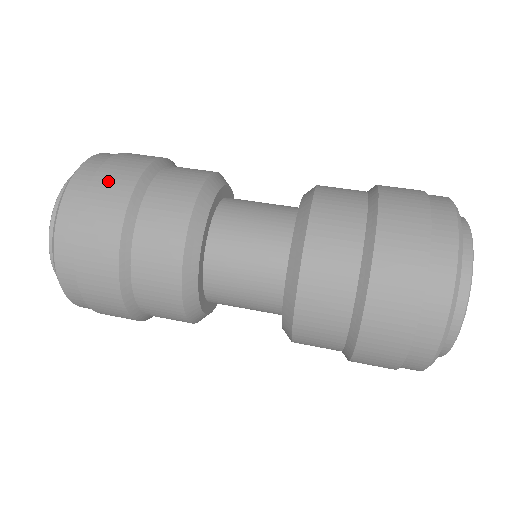
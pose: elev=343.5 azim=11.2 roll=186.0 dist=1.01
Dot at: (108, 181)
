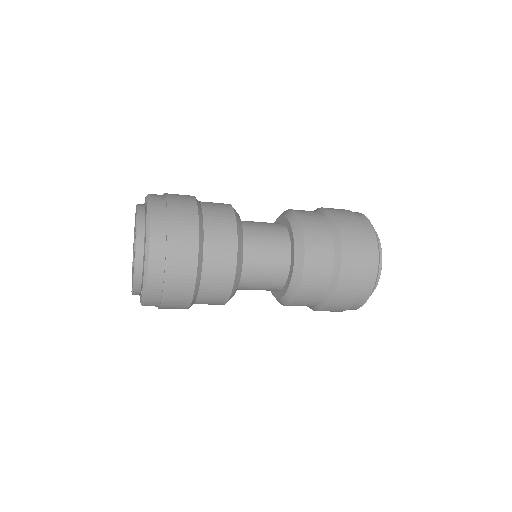
Dot at: (176, 195)
